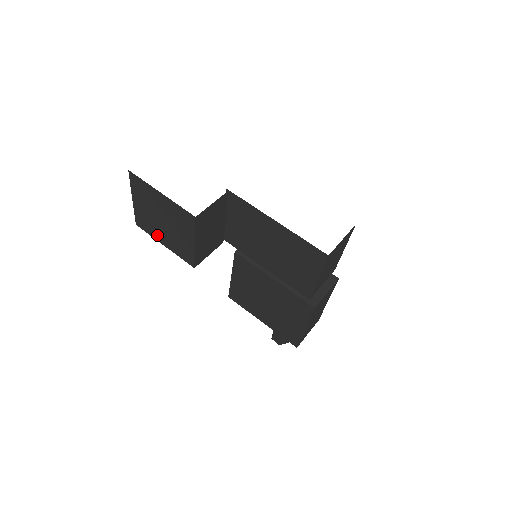
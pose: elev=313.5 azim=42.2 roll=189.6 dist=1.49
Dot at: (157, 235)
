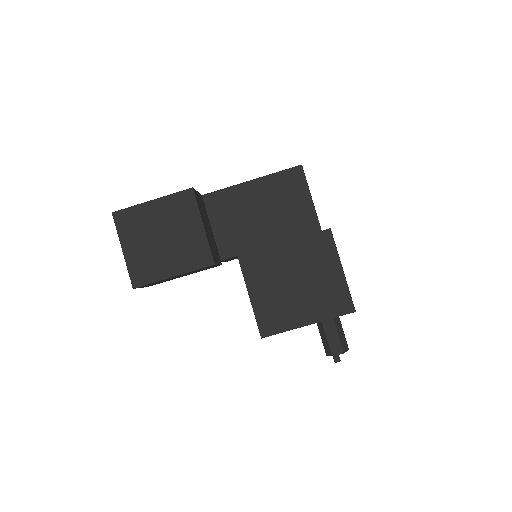
Dot at: (161, 270)
